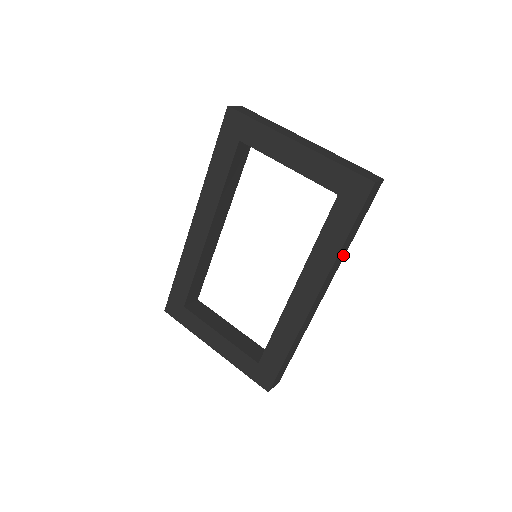
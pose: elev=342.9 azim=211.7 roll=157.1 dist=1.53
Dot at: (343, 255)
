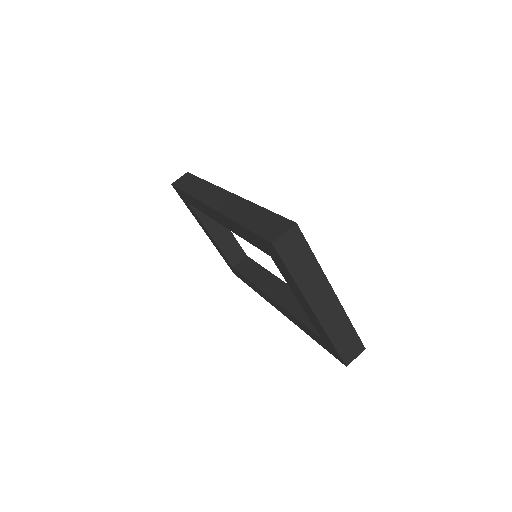
Dot at: occluded
